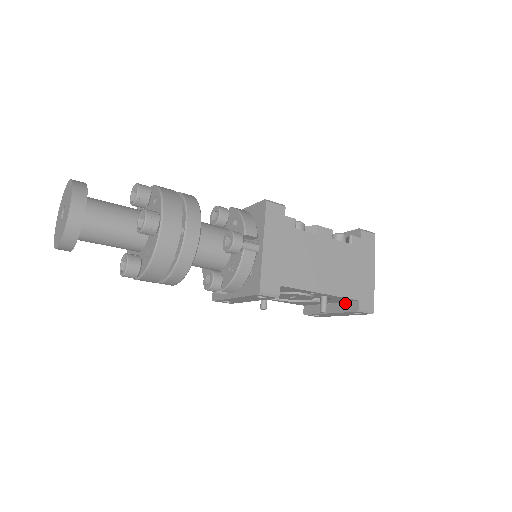
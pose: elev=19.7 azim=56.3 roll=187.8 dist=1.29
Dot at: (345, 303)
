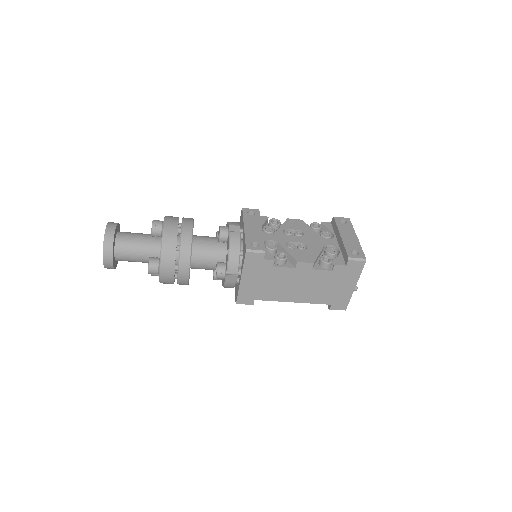
Dot at: occluded
